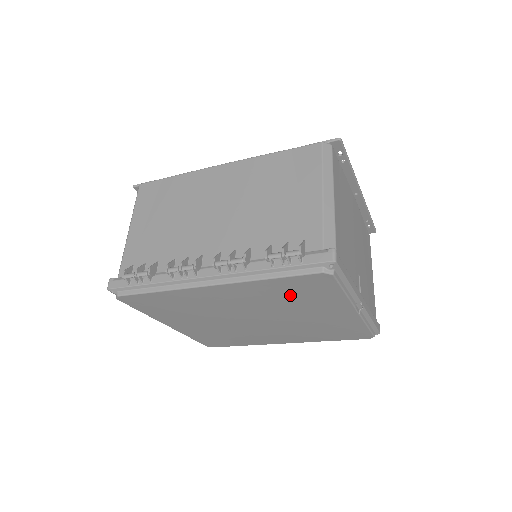
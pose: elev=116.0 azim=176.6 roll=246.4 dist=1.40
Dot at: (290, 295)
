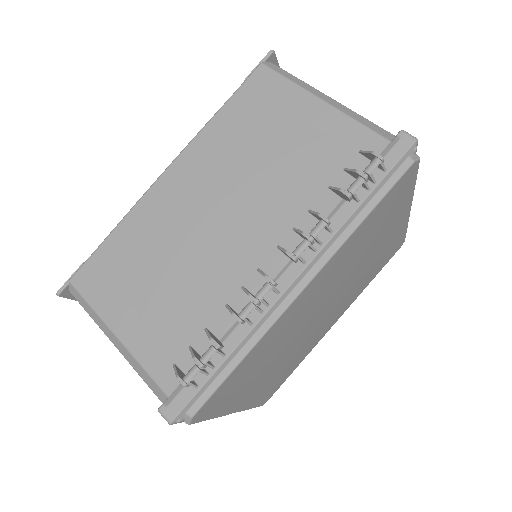
Dot at: (372, 232)
